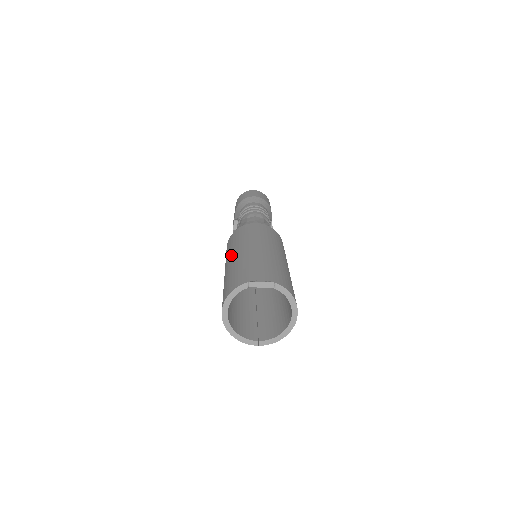
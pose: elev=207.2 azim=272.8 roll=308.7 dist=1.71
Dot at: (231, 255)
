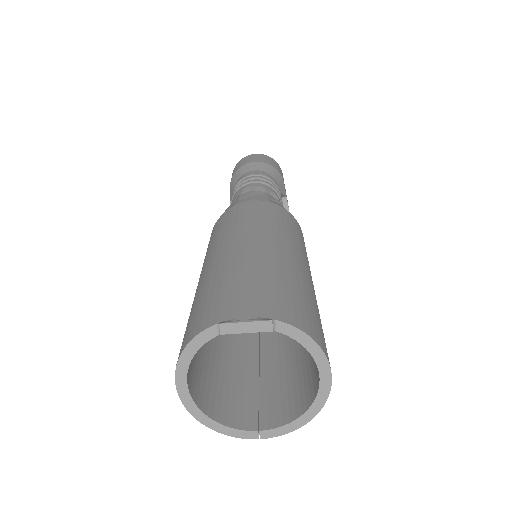
Dot at: (205, 261)
